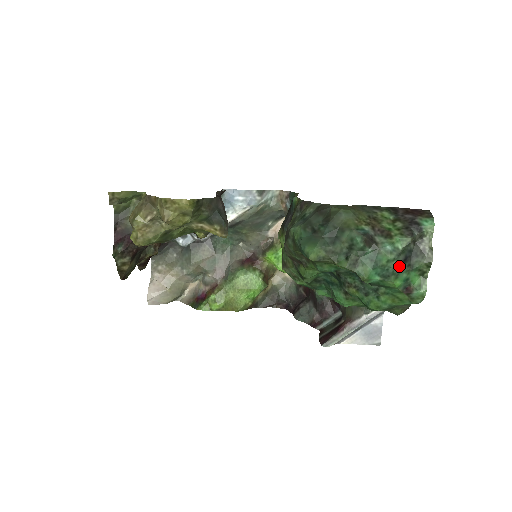
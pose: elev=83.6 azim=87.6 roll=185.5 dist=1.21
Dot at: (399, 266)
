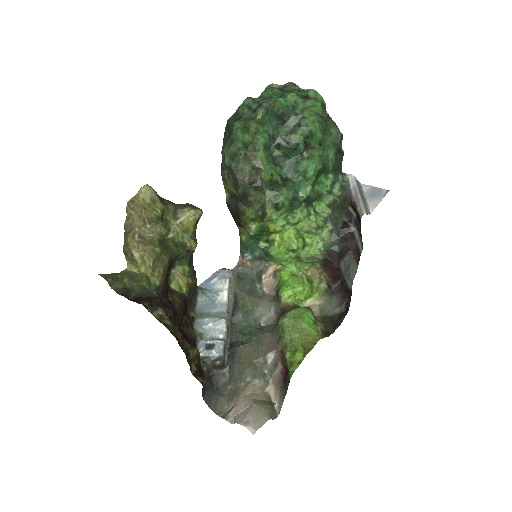
Dot at: (281, 91)
